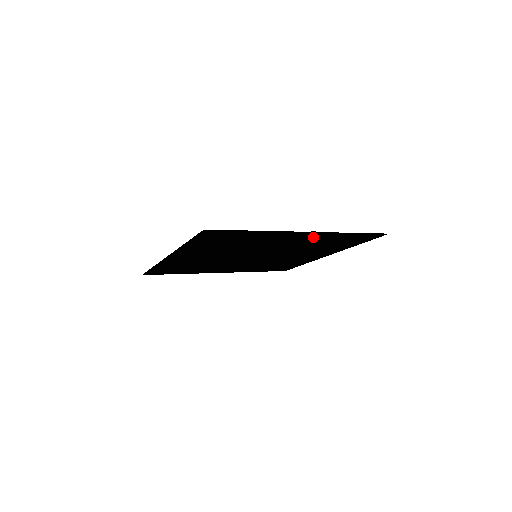
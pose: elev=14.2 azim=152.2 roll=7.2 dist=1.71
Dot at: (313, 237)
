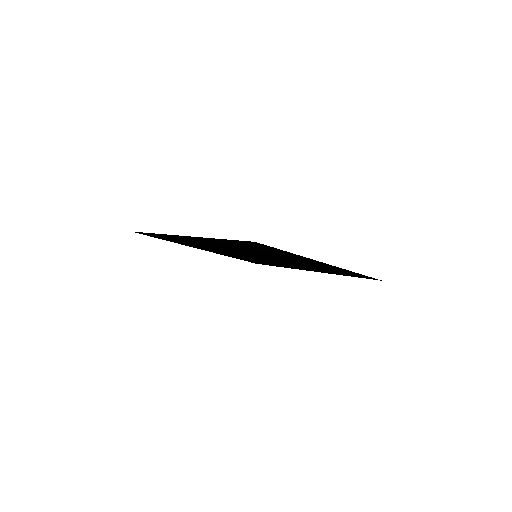
Dot at: (325, 266)
